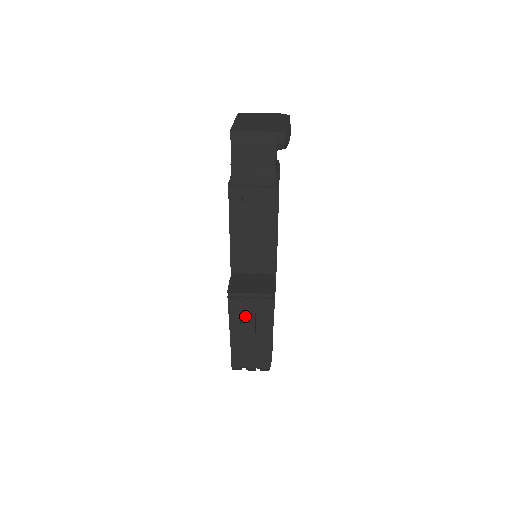
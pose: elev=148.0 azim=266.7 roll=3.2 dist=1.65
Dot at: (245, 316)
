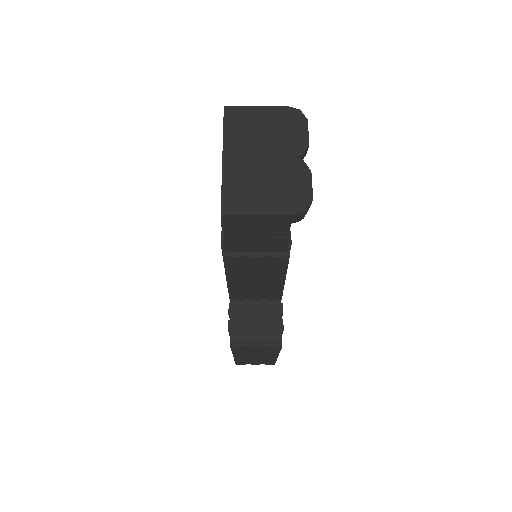
Dot at: (250, 352)
